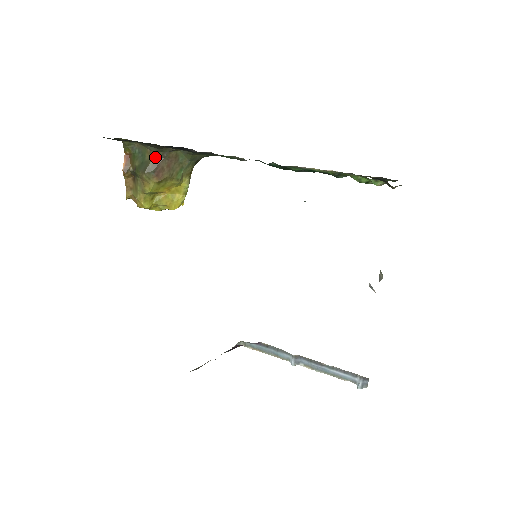
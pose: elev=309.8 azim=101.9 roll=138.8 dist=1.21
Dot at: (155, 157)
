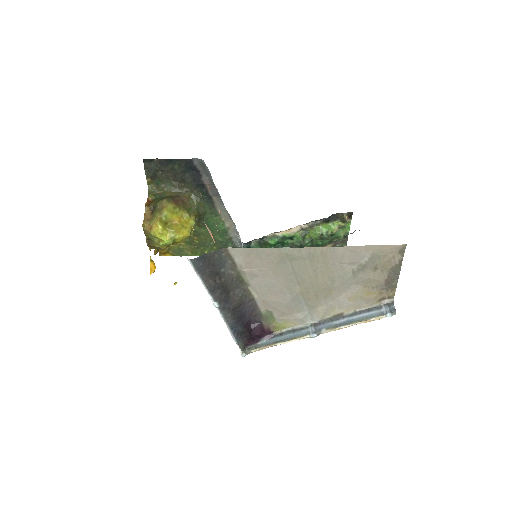
Dot at: (173, 195)
